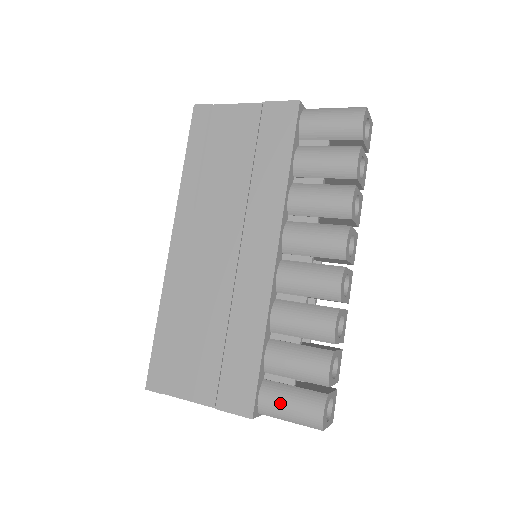
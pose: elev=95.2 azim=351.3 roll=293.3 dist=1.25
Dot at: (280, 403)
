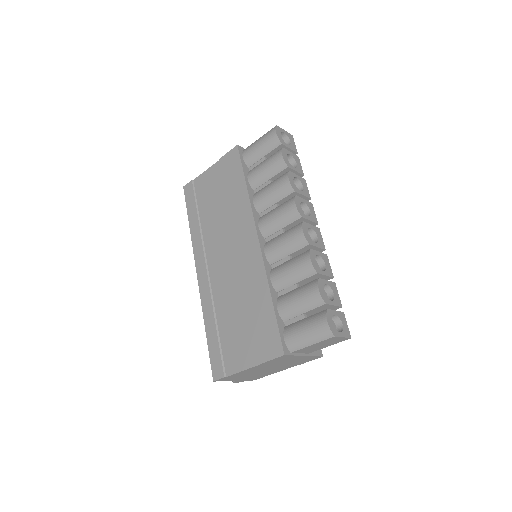
Dot at: (298, 334)
